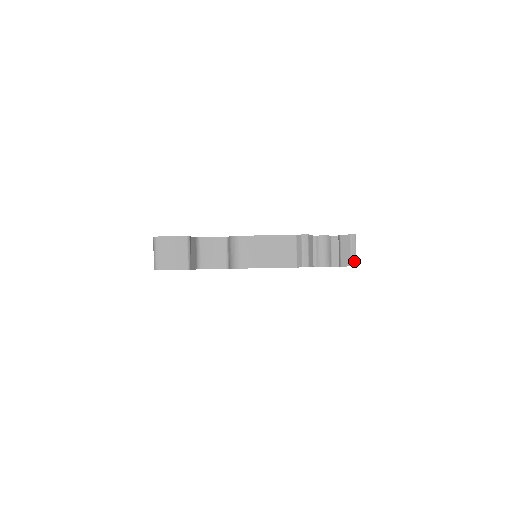
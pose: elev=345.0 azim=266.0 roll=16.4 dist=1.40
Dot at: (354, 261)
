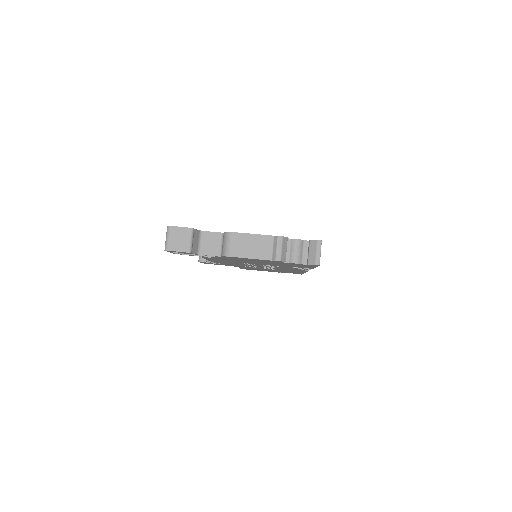
Dot at: (318, 261)
